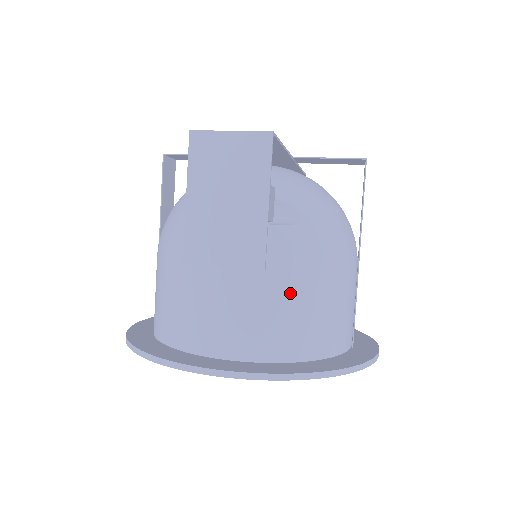
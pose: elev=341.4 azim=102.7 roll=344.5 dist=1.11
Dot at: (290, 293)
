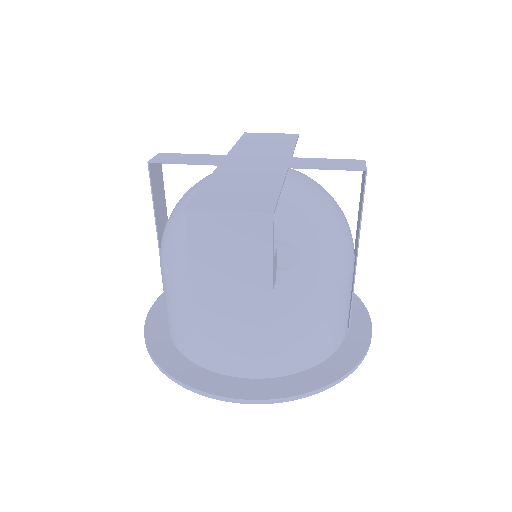
Dot at: (294, 325)
